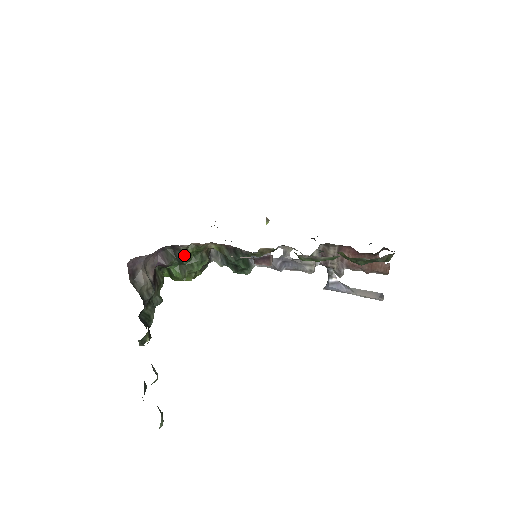
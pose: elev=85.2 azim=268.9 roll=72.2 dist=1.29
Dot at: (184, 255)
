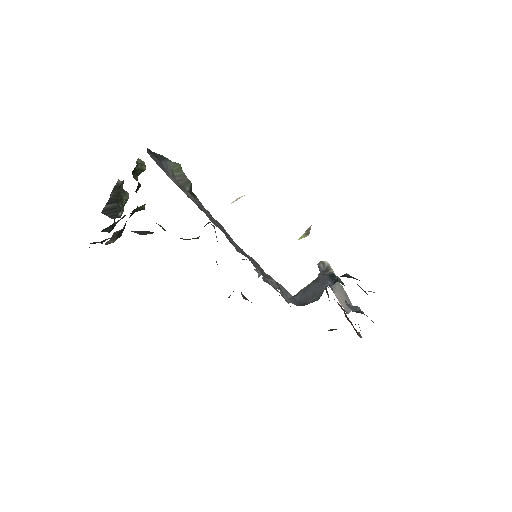
Dot at: occluded
